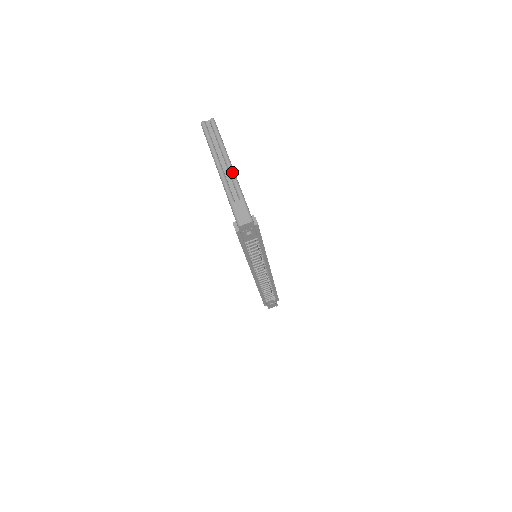
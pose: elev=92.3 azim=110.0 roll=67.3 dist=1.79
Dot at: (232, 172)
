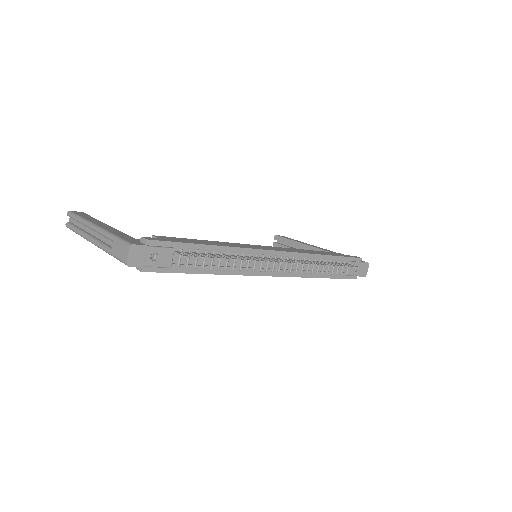
Dot at: (96, 230)
